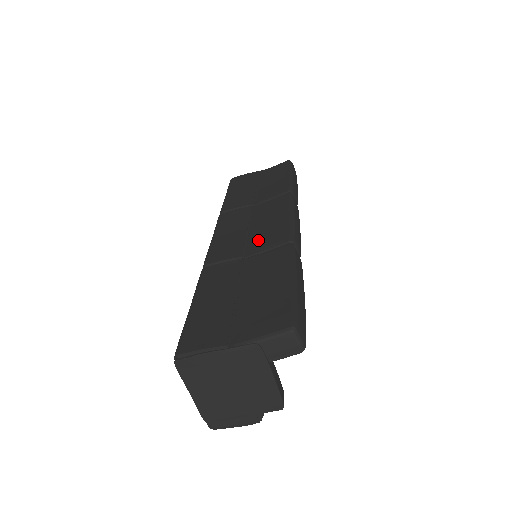
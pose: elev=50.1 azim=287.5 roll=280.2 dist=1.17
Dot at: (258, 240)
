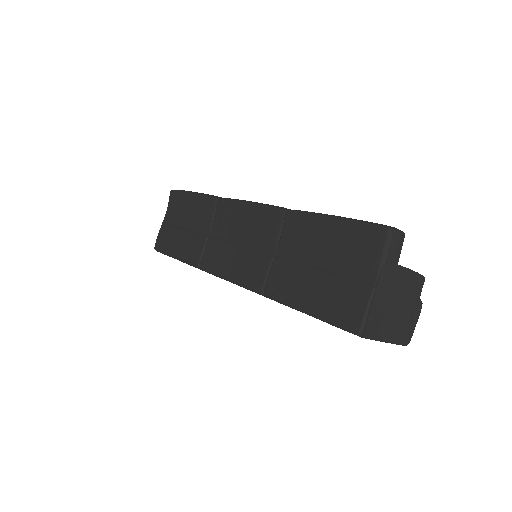
Dot at: (261, 239)
